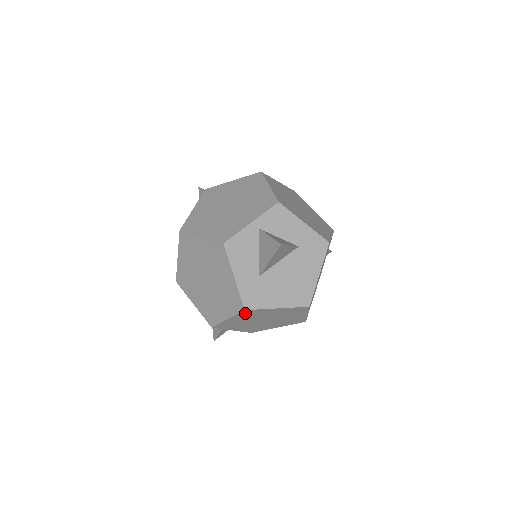
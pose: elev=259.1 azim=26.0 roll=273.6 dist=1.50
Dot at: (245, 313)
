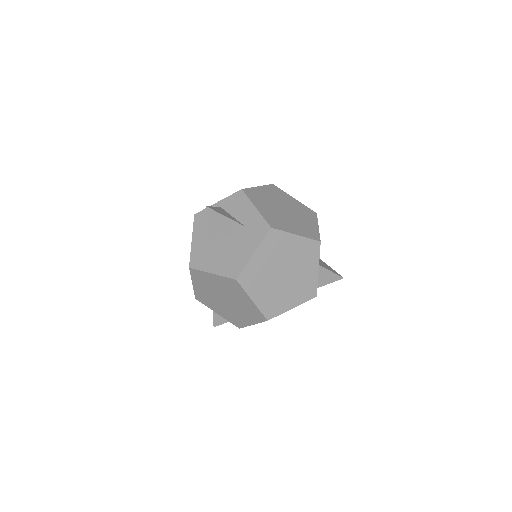
Dot at: (196, 275)
